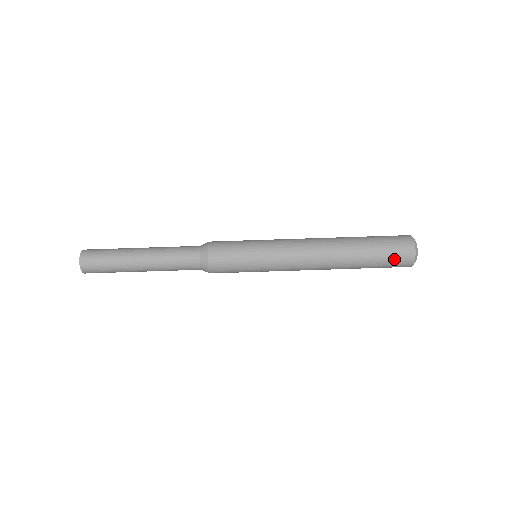
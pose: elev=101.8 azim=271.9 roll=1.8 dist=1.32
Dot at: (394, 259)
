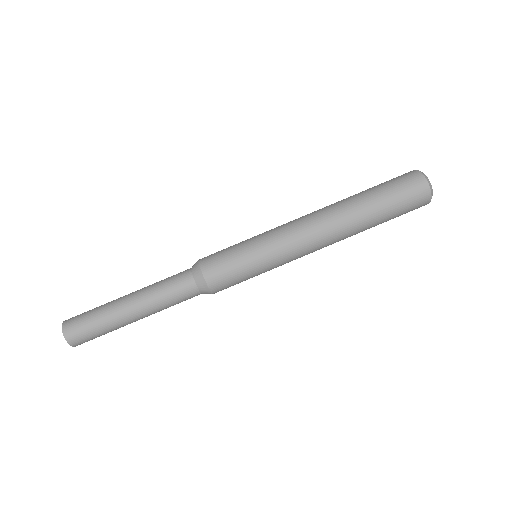
Dot at: (409, 207)
